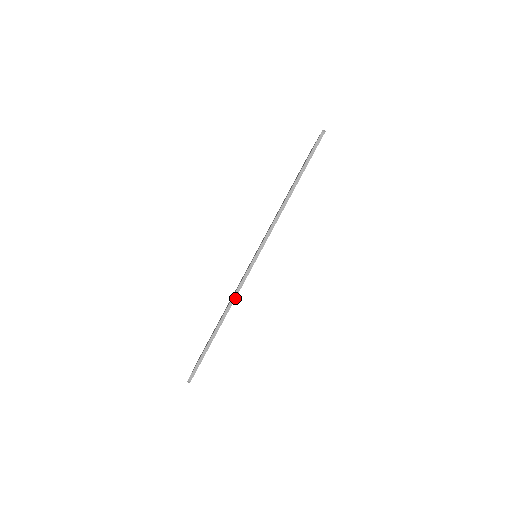
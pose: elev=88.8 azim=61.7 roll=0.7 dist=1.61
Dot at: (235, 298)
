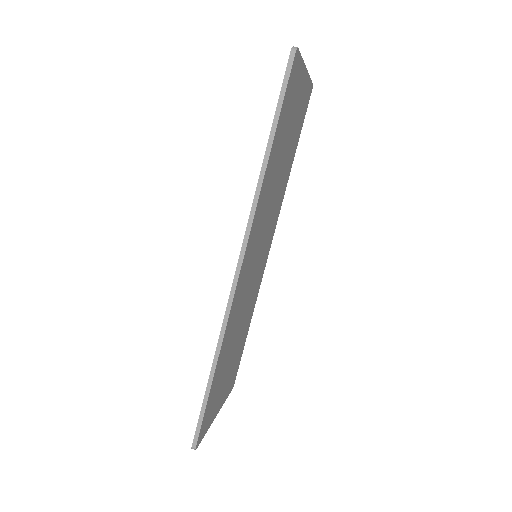
Dot at: (224, 330)
